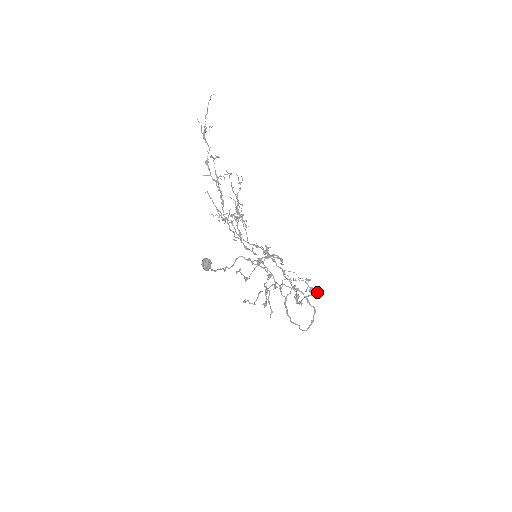
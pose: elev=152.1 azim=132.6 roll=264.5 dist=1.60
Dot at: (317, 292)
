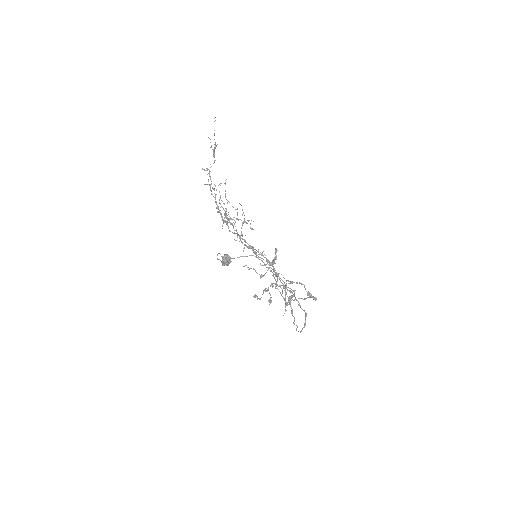
Dot at: (311, 297)
